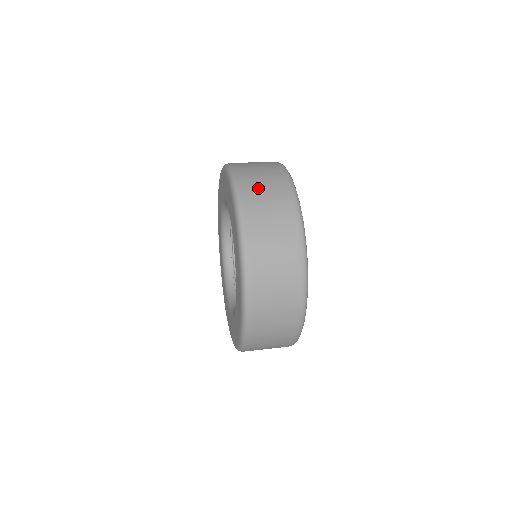
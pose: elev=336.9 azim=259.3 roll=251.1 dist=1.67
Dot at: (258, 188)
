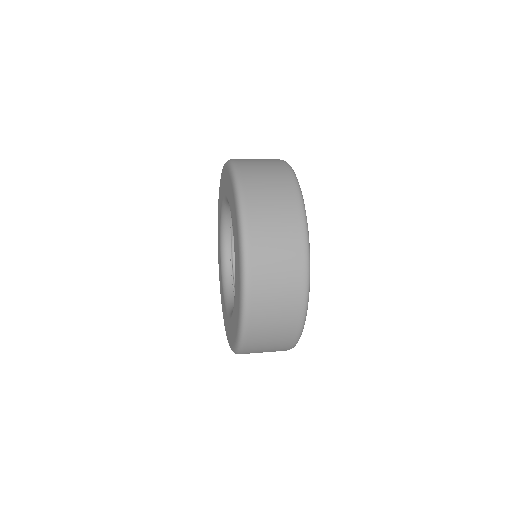
Dot at: (265, 205)
